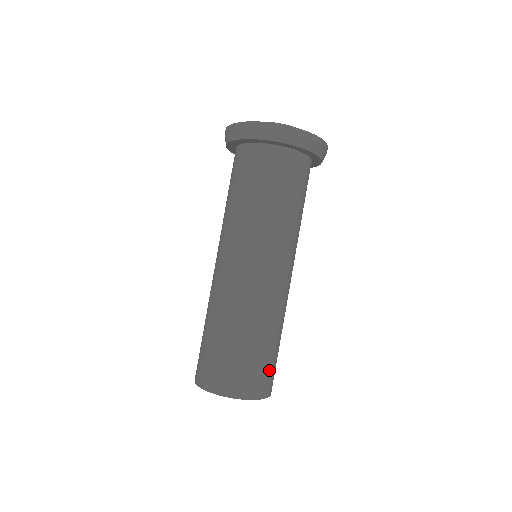
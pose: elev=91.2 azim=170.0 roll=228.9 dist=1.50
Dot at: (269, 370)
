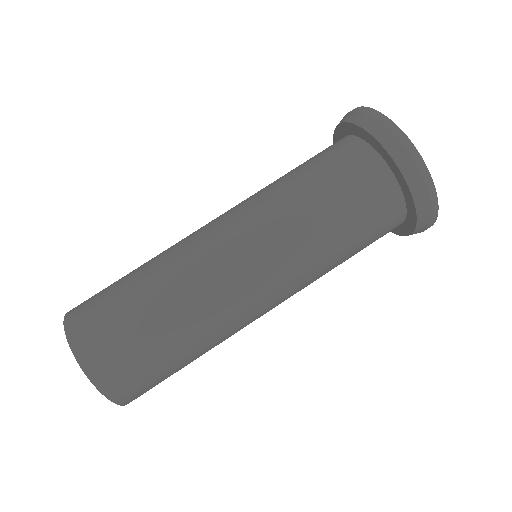
Dot at: (135, 365)
